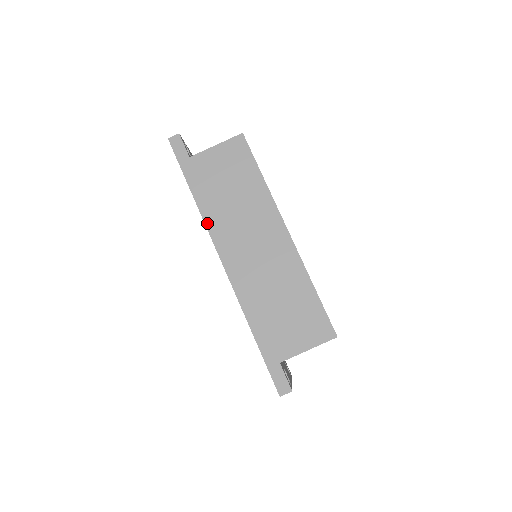
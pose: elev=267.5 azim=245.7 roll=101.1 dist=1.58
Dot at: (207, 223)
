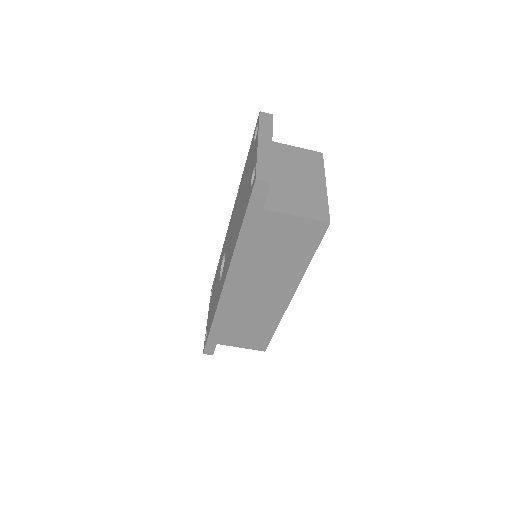
Dot at: (233, 261)
